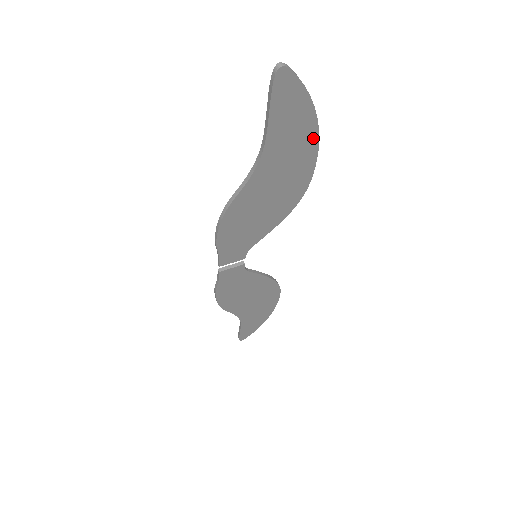
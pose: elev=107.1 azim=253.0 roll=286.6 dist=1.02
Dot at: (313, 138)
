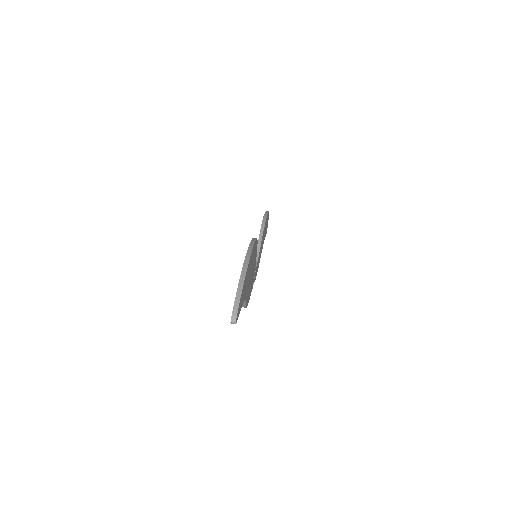
Dot at: (250, 258)
